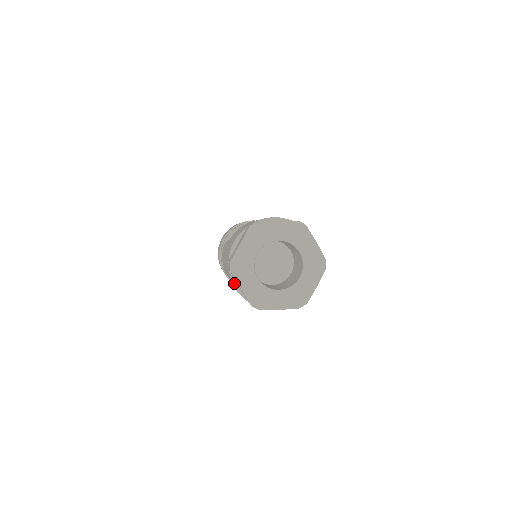
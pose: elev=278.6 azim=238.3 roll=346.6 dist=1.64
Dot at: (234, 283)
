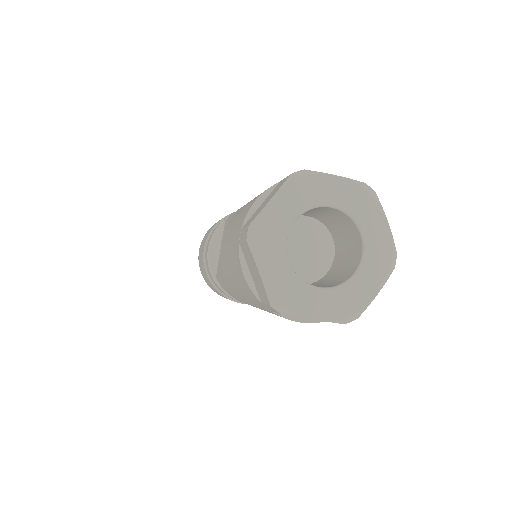
Dot at: (293, 319)
